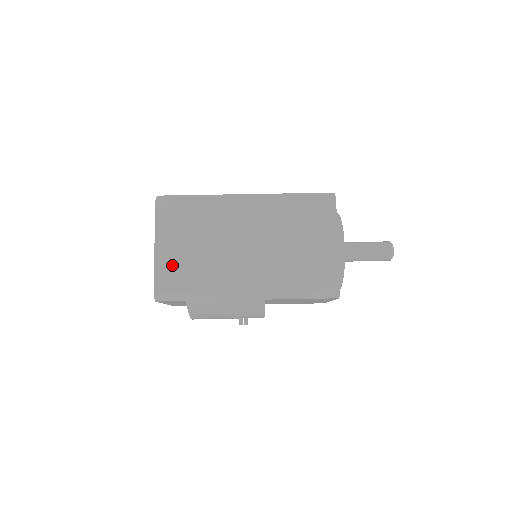
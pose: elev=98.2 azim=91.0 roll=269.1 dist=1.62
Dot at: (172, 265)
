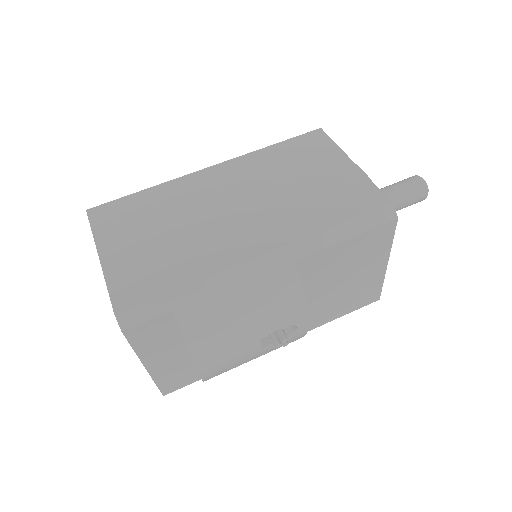
Dot at: (133, 268)
